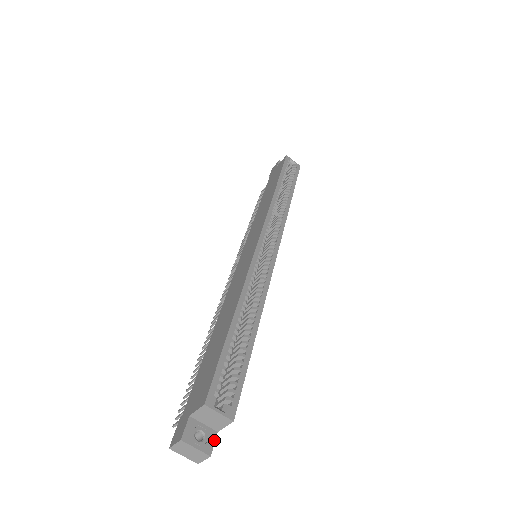
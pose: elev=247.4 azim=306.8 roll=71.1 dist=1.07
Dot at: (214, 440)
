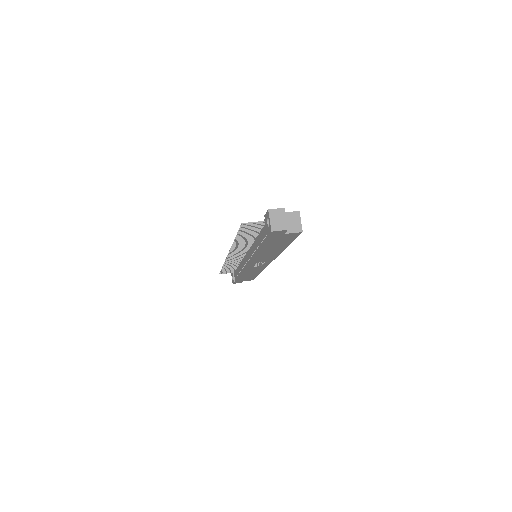
Dot at: (285, 231)
